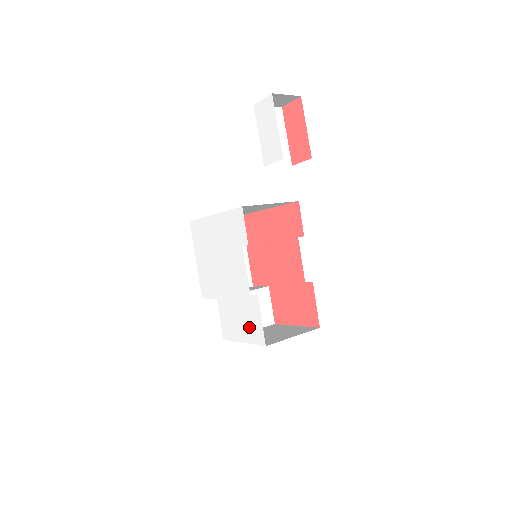
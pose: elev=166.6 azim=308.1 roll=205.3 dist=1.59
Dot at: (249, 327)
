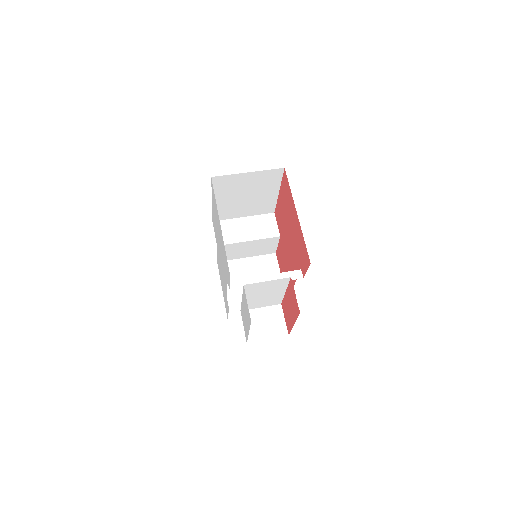
Dot at: occluded
